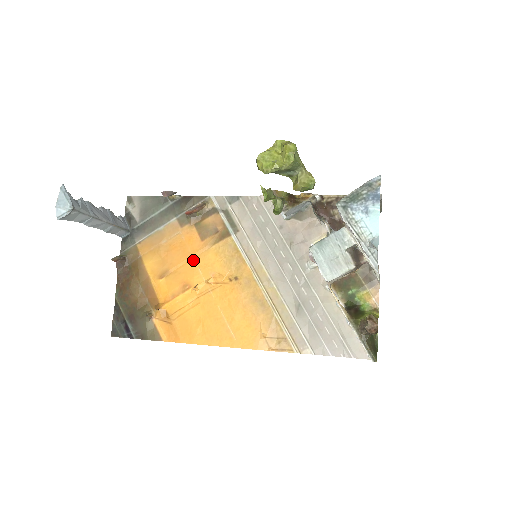
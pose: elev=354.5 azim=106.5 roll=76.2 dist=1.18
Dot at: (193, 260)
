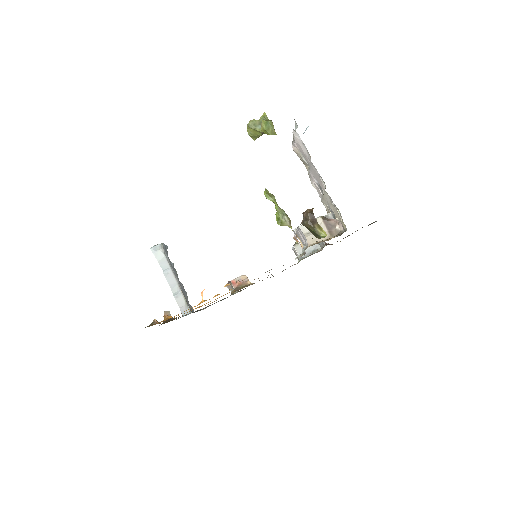
Dot at: occluded
